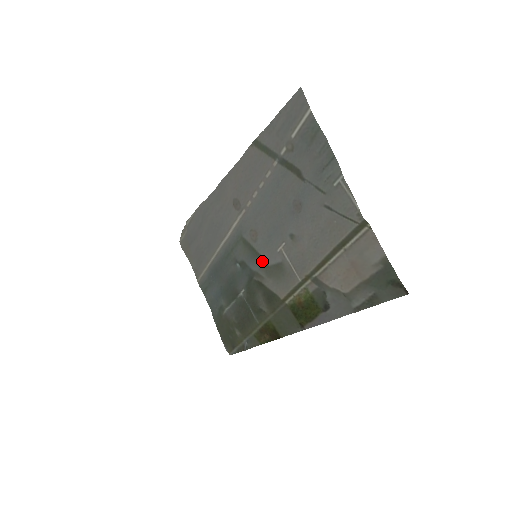
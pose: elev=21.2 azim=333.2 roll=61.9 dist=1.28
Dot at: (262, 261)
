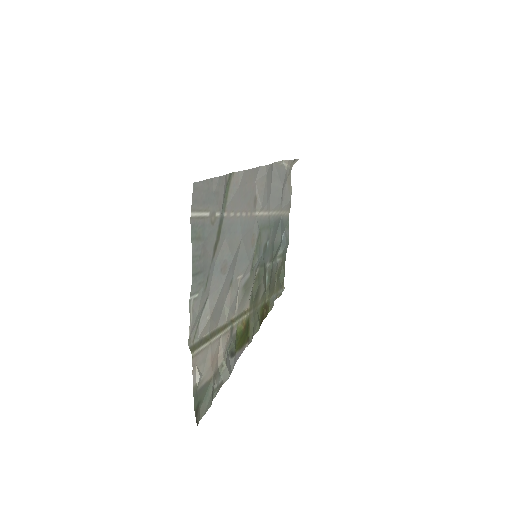
Dot at: (252, 266)
